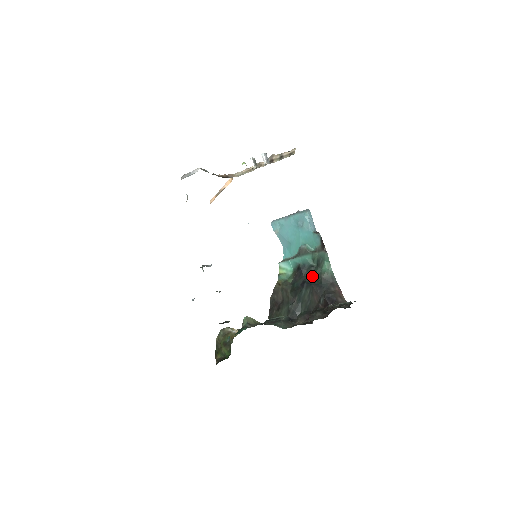
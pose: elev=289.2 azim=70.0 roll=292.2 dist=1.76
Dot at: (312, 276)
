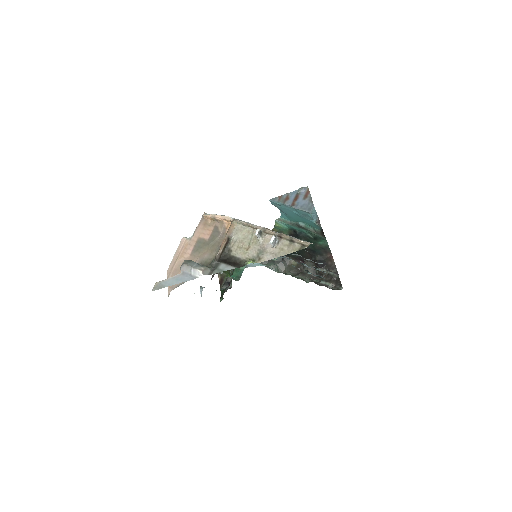
Dot at: occluded
